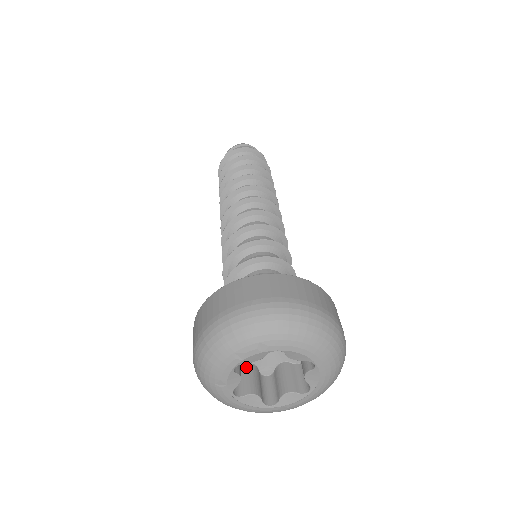
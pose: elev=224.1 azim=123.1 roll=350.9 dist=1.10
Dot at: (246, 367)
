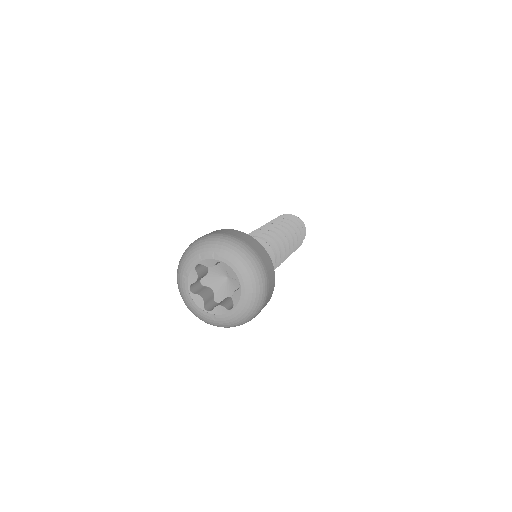
Dot at: (207, 287)
